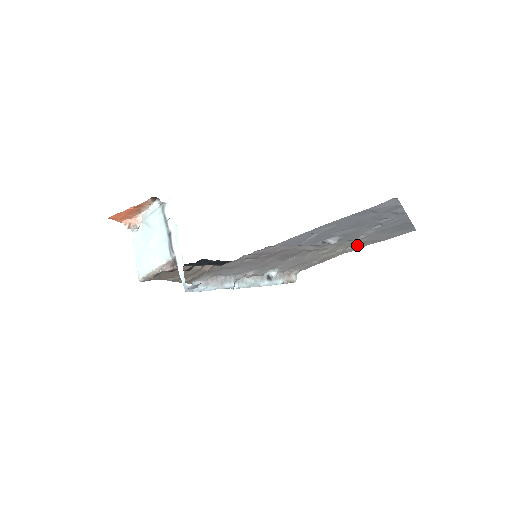
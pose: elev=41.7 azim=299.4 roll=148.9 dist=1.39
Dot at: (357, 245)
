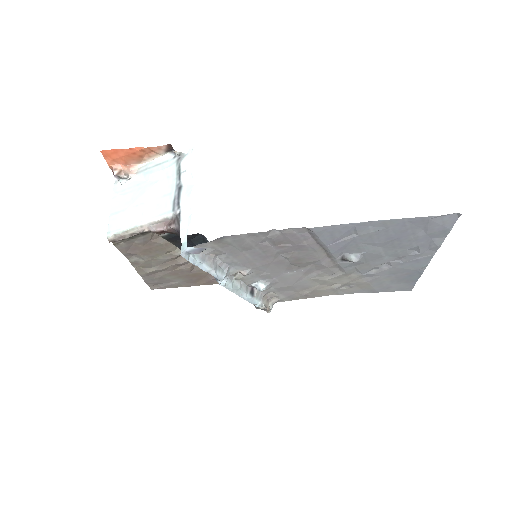
Dot at: (353, 286)
